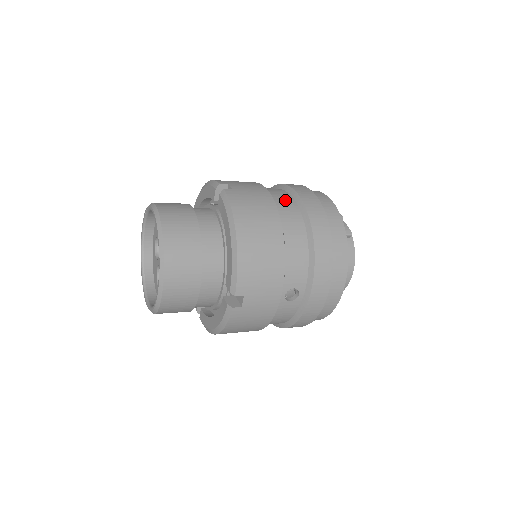
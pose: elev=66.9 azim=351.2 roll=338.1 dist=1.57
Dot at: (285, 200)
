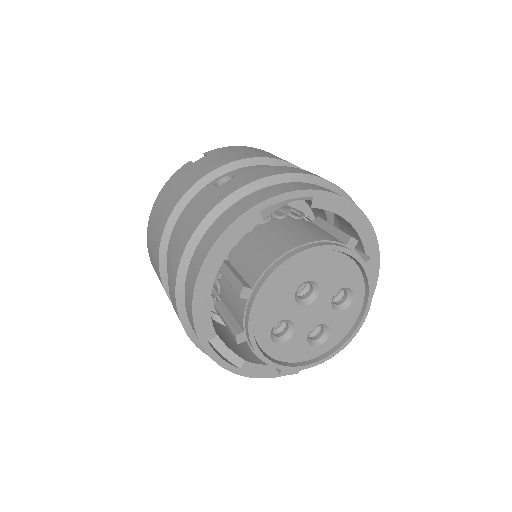
Dot at: occluded
